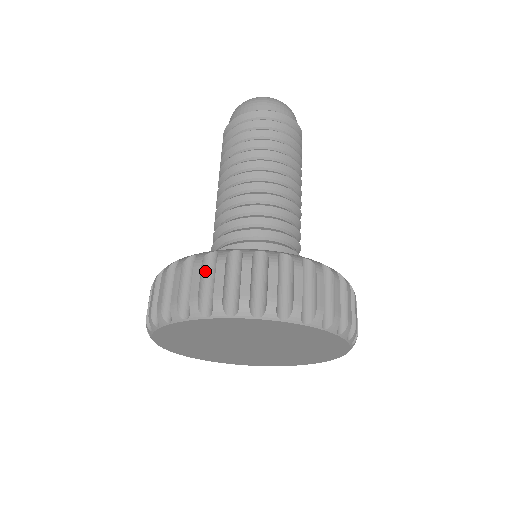
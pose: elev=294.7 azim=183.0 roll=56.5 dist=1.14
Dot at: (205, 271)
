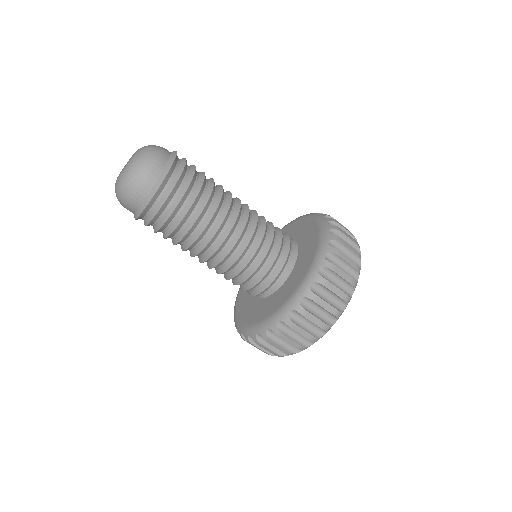
Dot at: (275, 339)
